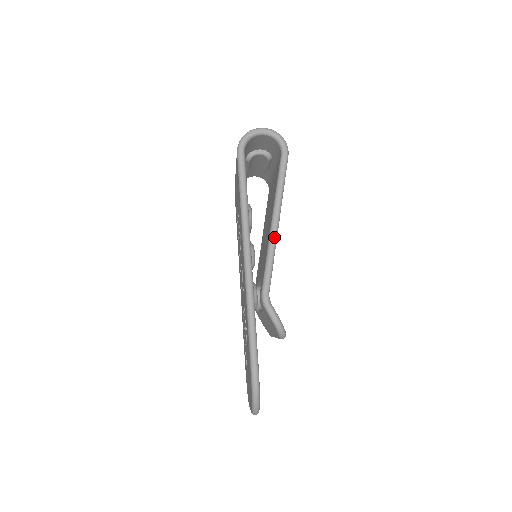
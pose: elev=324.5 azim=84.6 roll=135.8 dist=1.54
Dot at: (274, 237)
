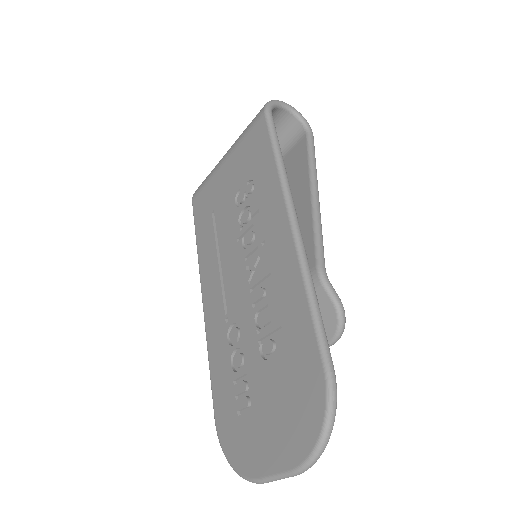
Dot at: (319, 208)
